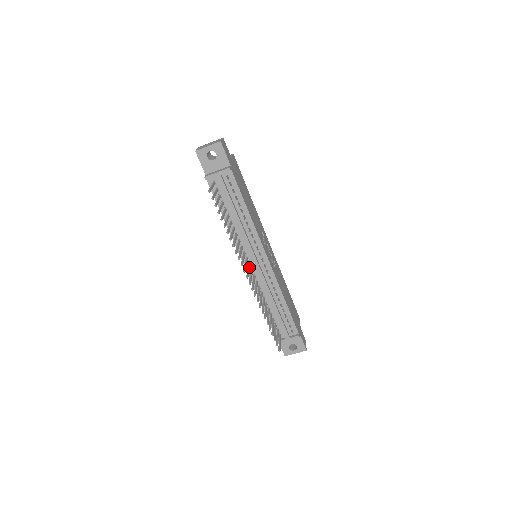
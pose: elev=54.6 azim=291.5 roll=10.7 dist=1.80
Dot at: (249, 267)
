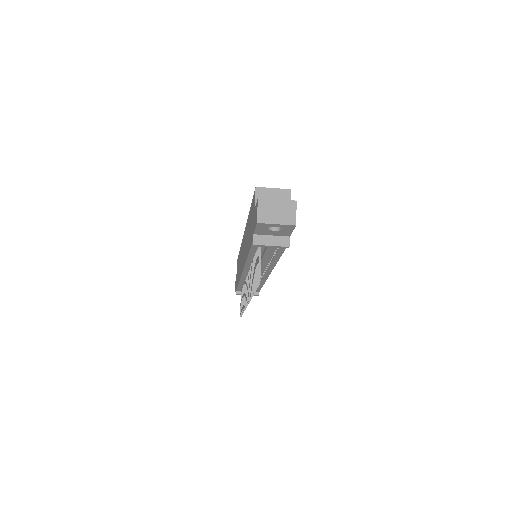
Dot at: occluded
